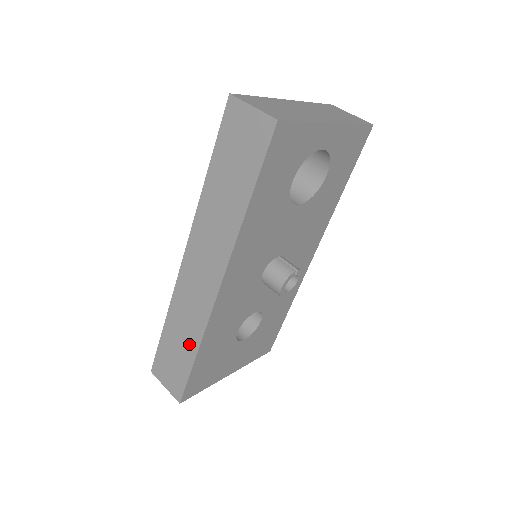
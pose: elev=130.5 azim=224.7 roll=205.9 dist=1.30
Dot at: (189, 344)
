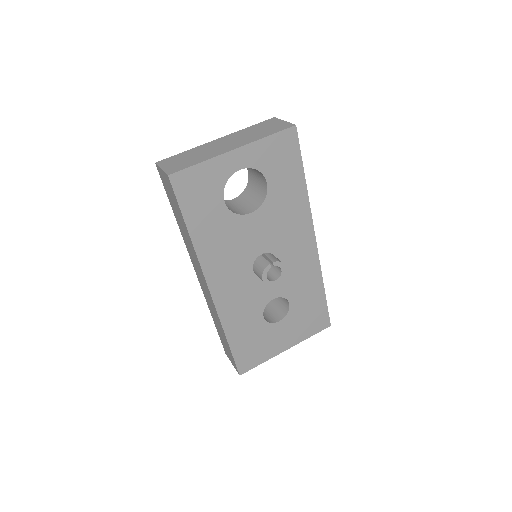
Dot at: (222, 332)
